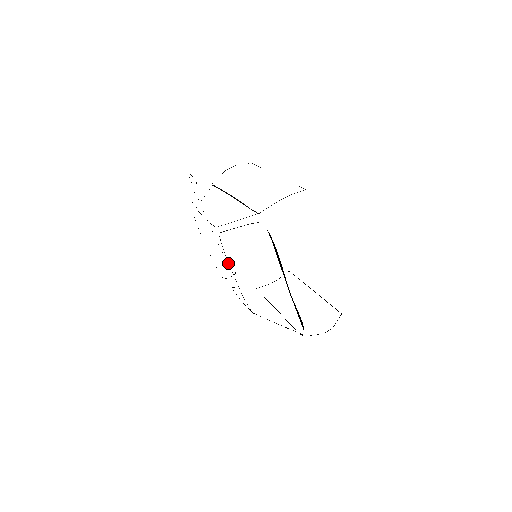
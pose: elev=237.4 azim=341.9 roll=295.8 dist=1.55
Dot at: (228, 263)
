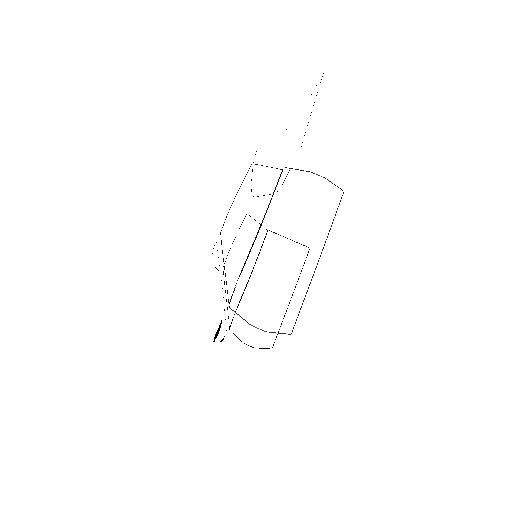
Dot at: occluded
